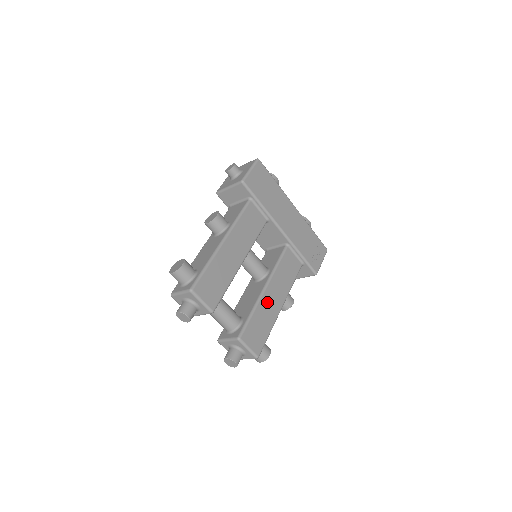
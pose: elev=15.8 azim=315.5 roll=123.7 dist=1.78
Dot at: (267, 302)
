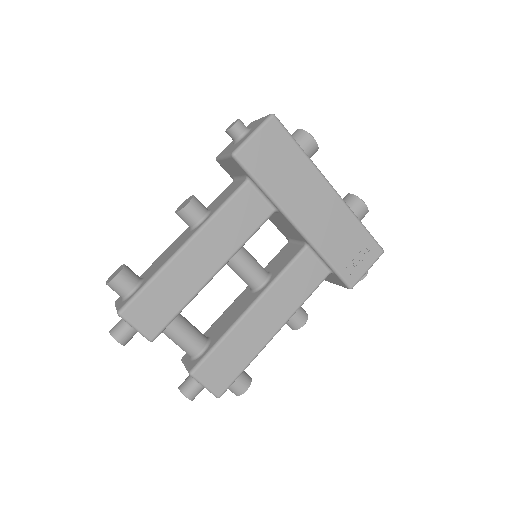
Dot at: (250, 327)
